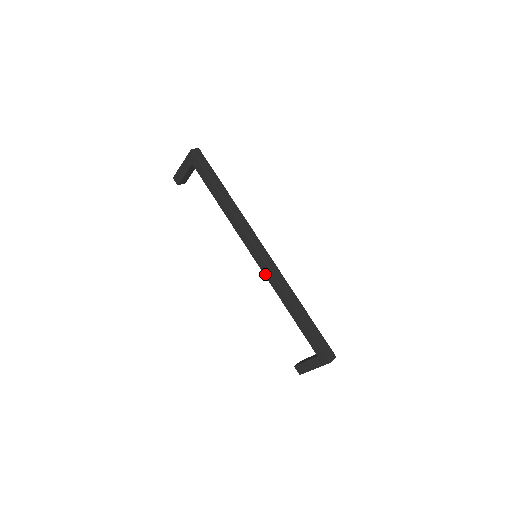
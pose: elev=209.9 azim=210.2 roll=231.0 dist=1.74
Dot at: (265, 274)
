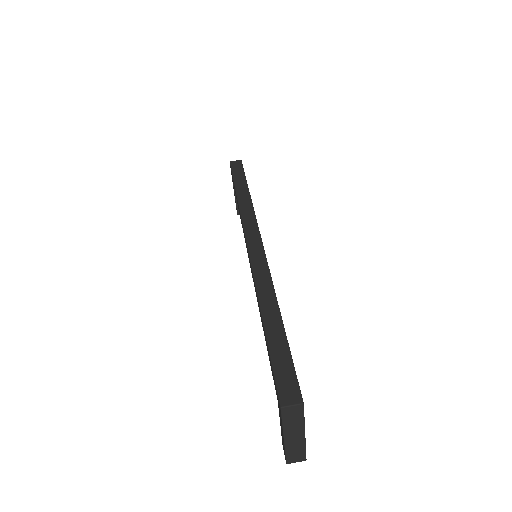
Dot at: occluded
